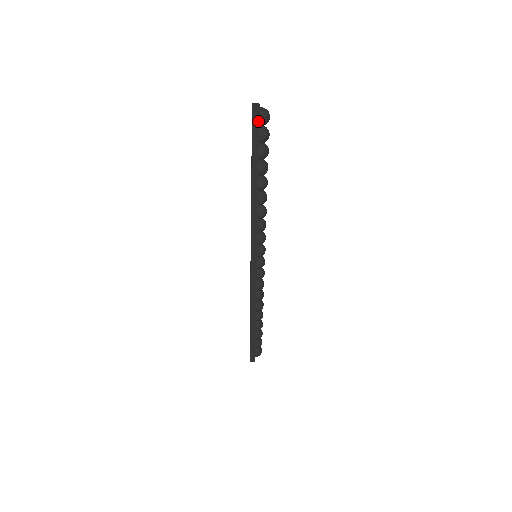
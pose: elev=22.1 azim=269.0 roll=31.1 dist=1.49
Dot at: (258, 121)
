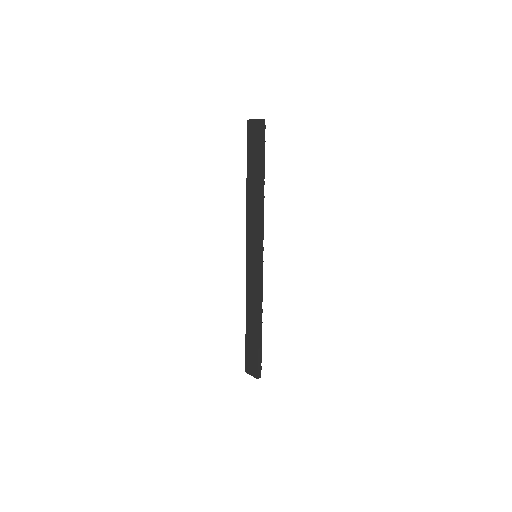
Dot at: (264, 126)
